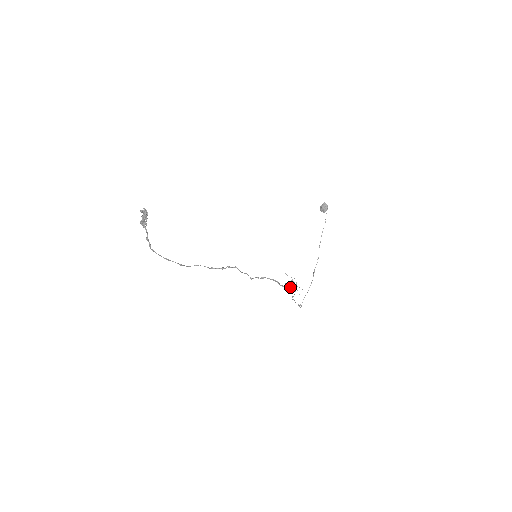
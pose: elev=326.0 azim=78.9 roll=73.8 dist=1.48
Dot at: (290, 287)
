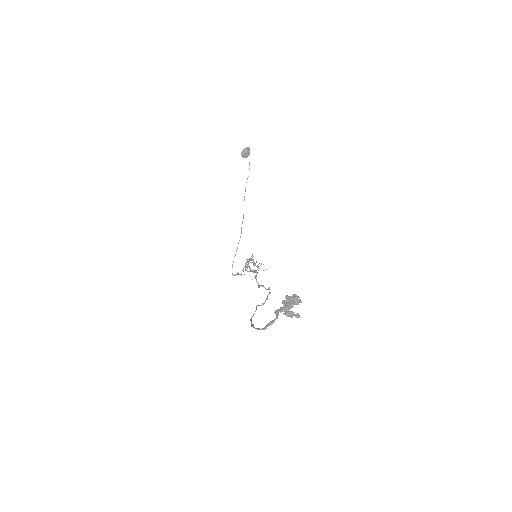
Dot at: (245, 265)
